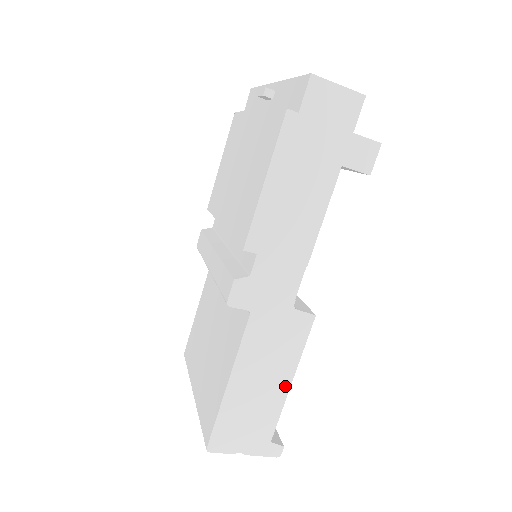
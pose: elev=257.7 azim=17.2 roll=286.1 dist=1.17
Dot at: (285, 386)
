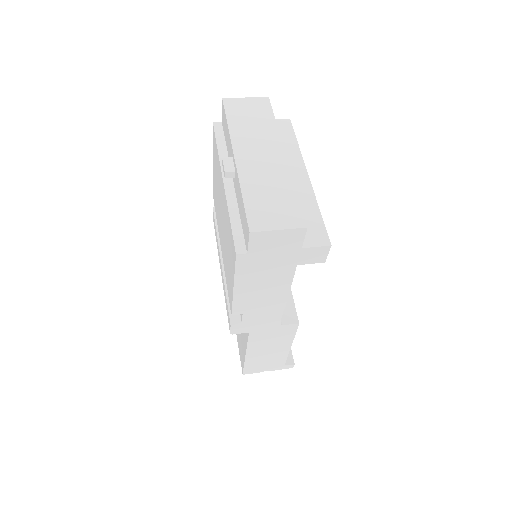
Dot at: (287, 349)
